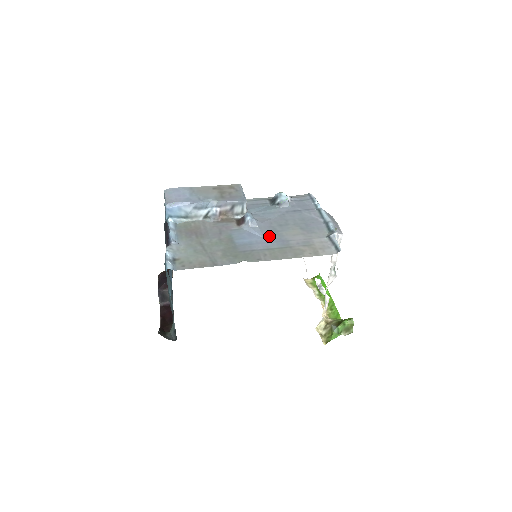
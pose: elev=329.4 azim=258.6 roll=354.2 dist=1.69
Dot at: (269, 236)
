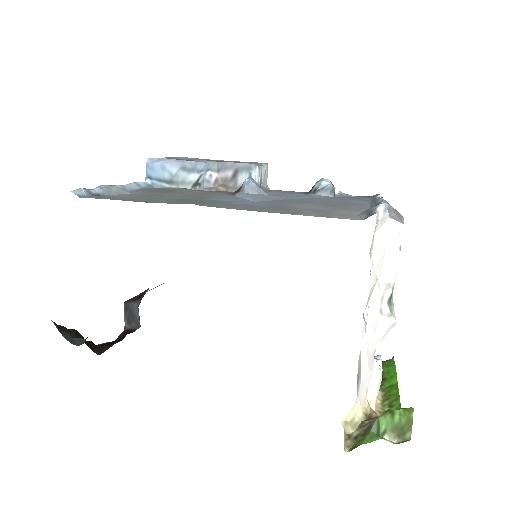
Dot at: (265, 201)
